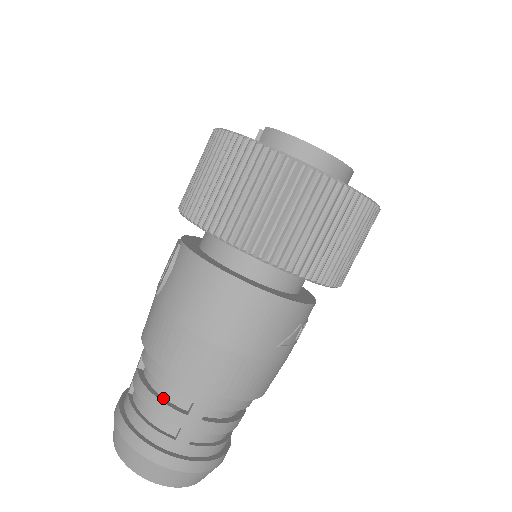
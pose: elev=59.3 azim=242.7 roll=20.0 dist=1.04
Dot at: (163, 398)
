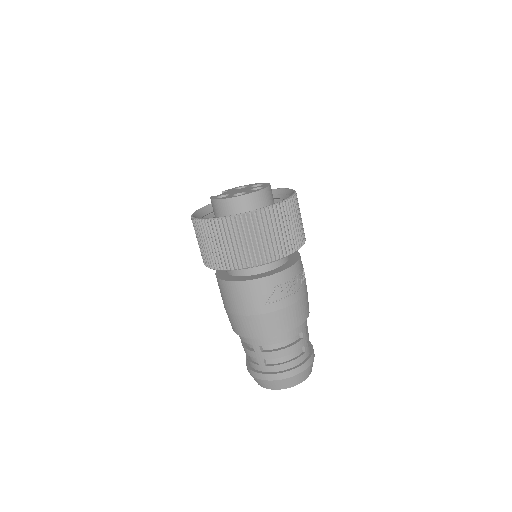
Dot at: (247, 346)
